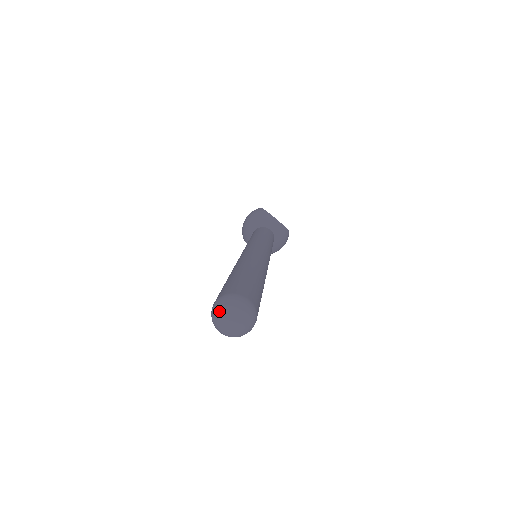
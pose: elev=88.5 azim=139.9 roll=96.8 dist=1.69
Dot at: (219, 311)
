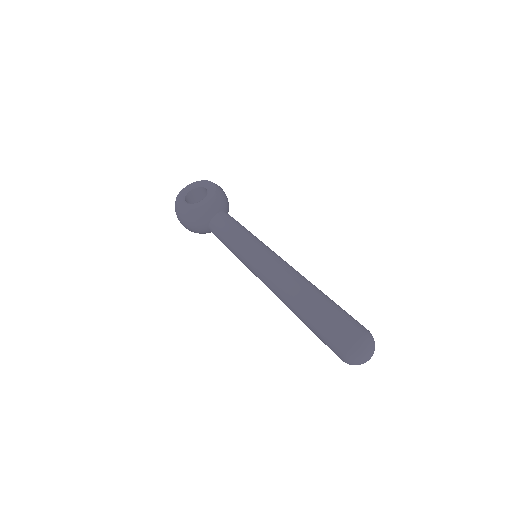
Dot at: occluded
